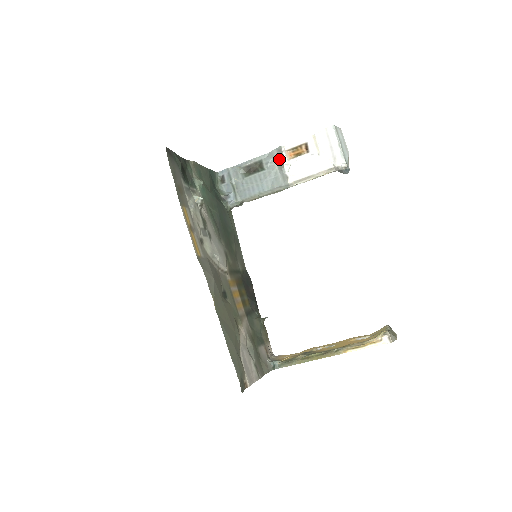
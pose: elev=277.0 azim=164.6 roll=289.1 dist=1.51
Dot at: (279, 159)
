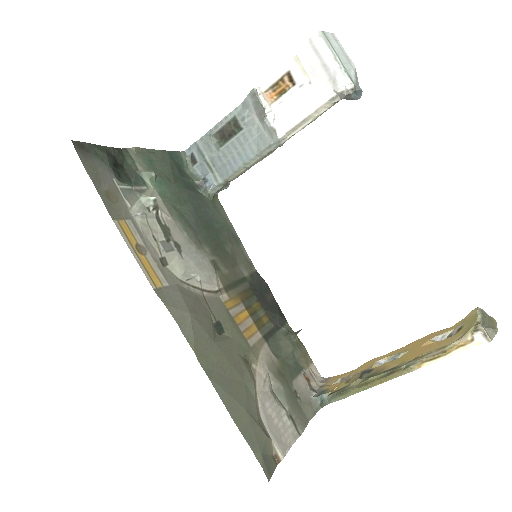
Dot at: (256, 108)
